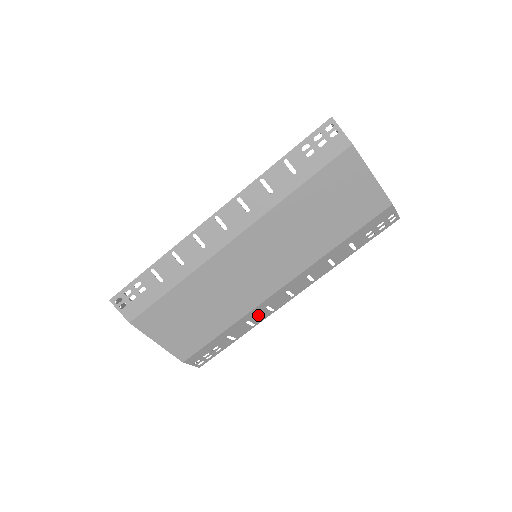
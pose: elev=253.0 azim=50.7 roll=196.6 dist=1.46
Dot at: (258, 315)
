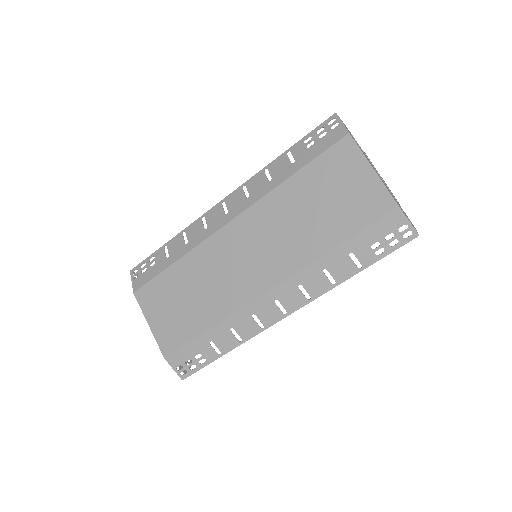
Dot at: (245, 325)
